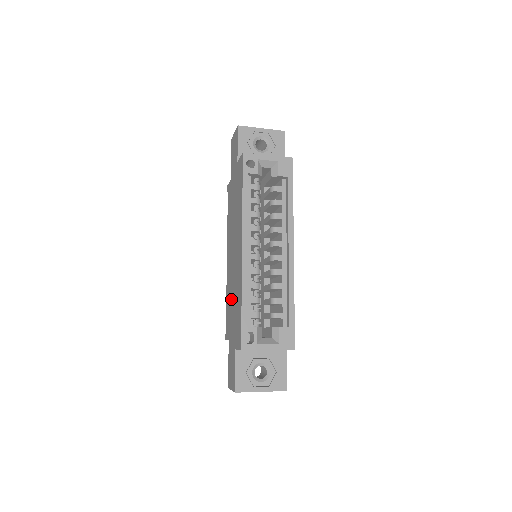
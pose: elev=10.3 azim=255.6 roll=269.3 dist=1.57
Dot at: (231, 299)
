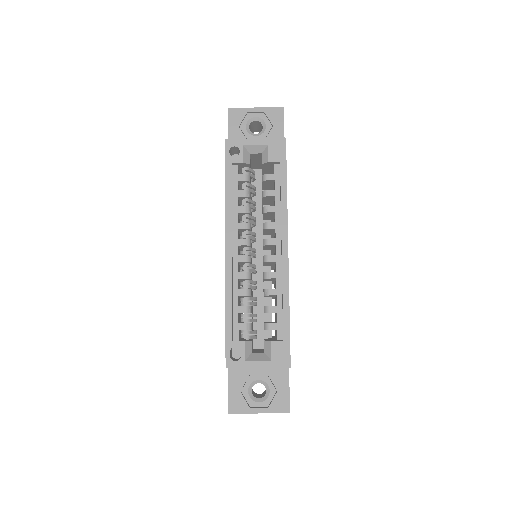
Dot at: occluded
